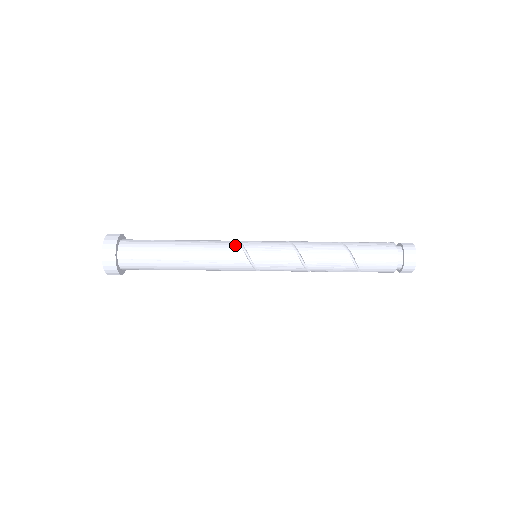
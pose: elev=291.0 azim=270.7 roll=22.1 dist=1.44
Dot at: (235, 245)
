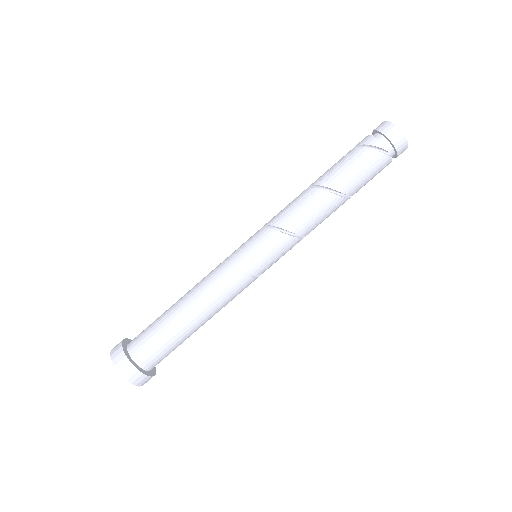
Dot at: (244, 281)
